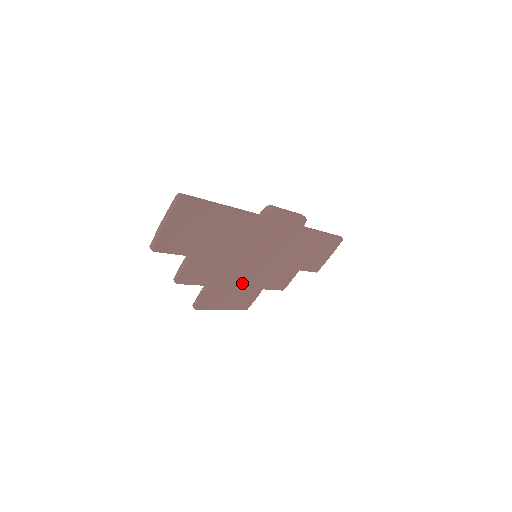
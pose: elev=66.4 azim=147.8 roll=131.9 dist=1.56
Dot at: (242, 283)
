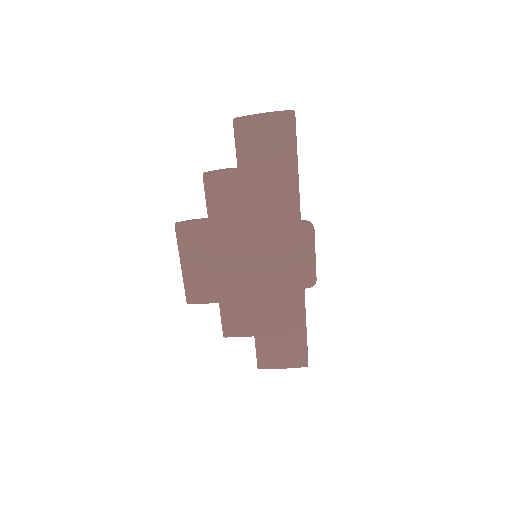
Dot at: (221, 264)
